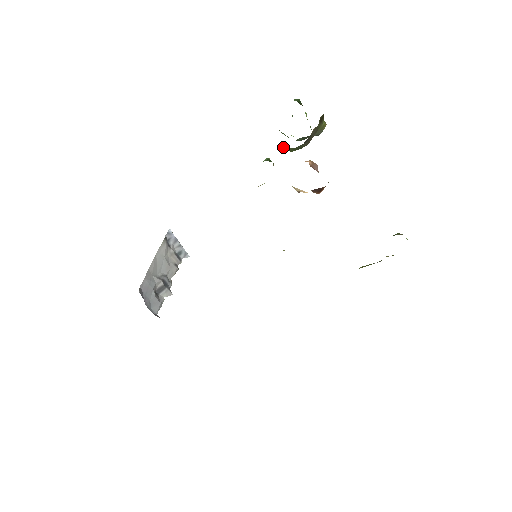
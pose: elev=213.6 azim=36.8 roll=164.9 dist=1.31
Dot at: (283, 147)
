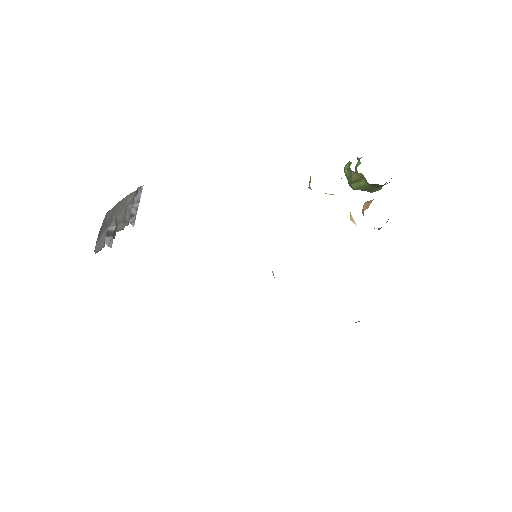
Dot at: (357, 178)
